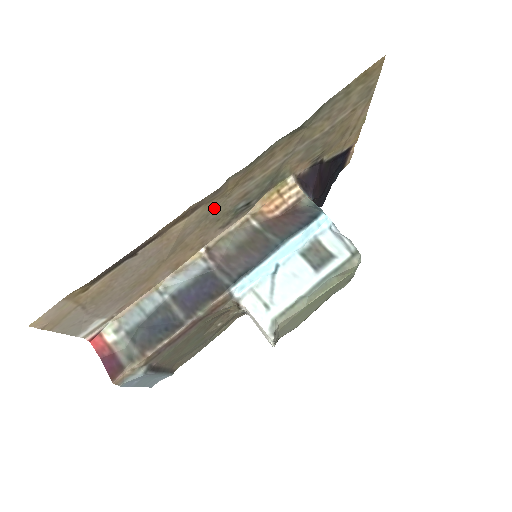
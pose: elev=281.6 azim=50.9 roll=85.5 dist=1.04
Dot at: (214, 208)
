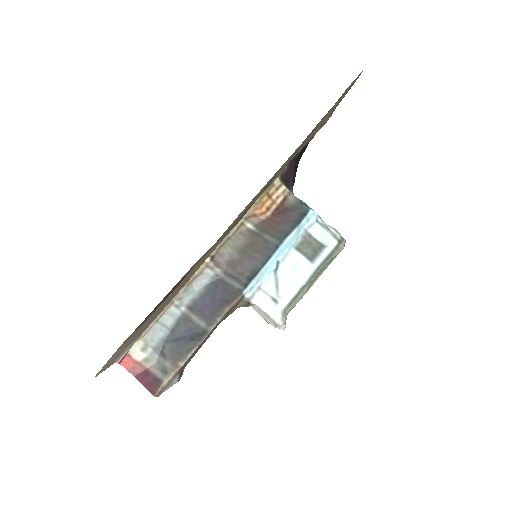
Dot at: occluded
